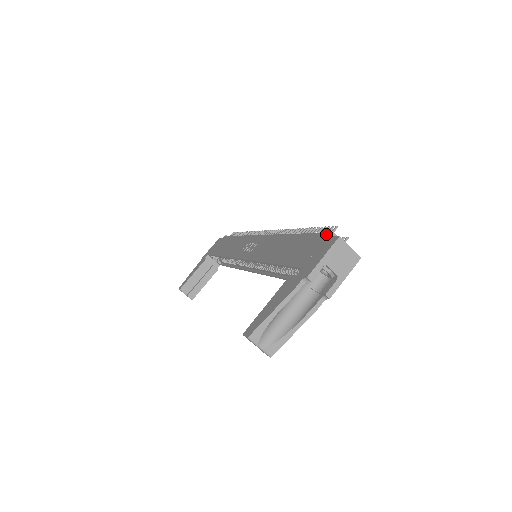
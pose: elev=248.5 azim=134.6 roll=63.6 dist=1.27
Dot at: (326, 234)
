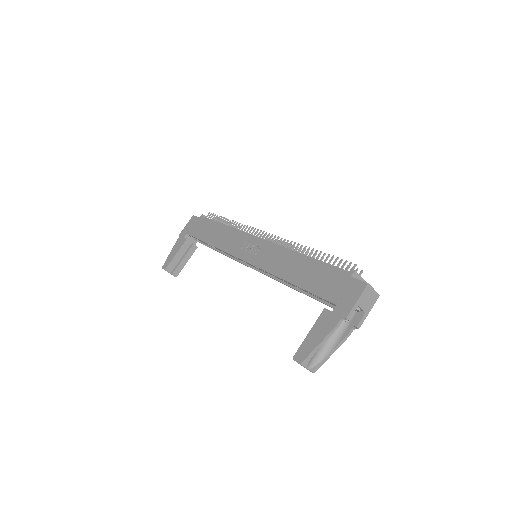
Dot at: (351, 274)
